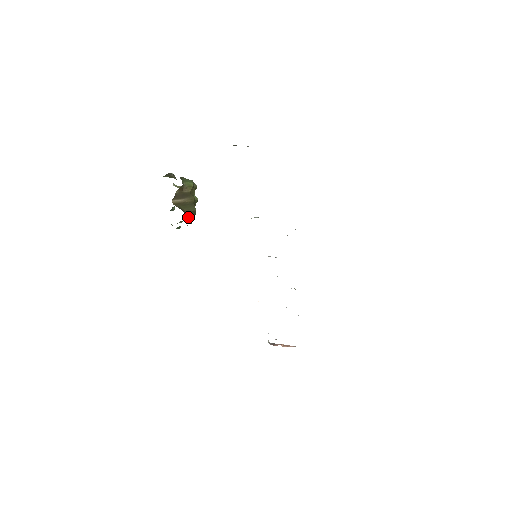
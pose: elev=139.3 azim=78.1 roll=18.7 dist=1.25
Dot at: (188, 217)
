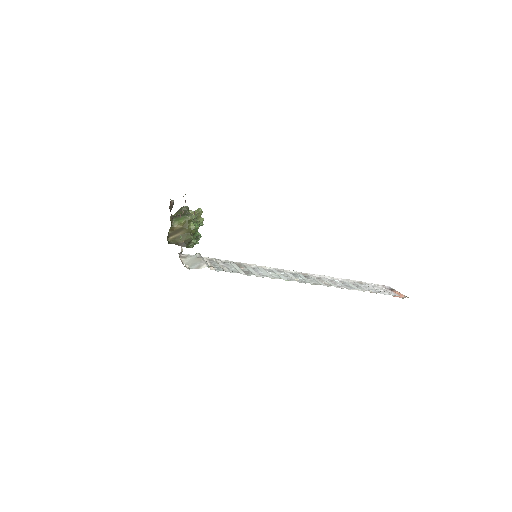
Dot at: (182, 246)
